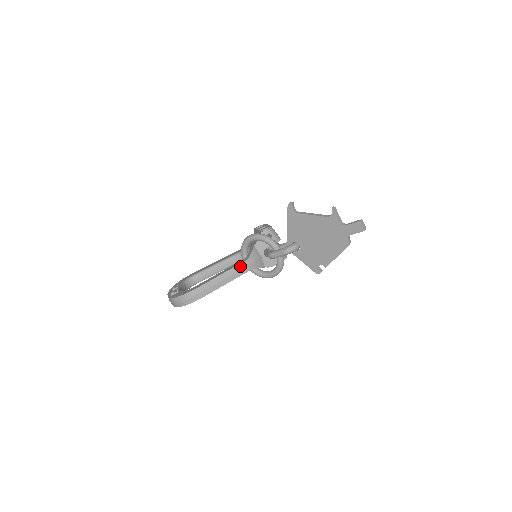
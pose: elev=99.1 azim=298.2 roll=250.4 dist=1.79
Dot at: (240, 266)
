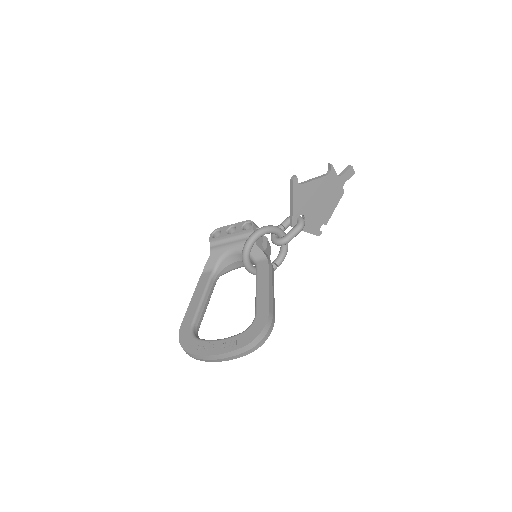
Dot at: (270, 268)
